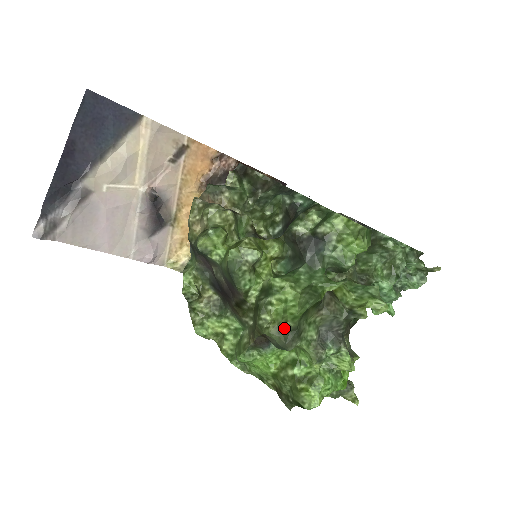
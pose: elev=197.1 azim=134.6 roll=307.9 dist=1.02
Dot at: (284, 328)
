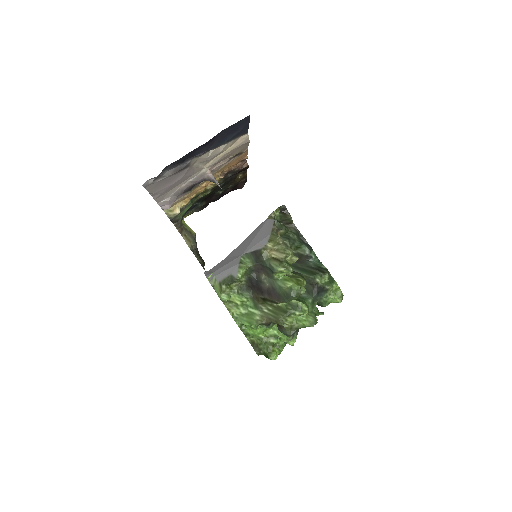
Dot at: (295, 328)
